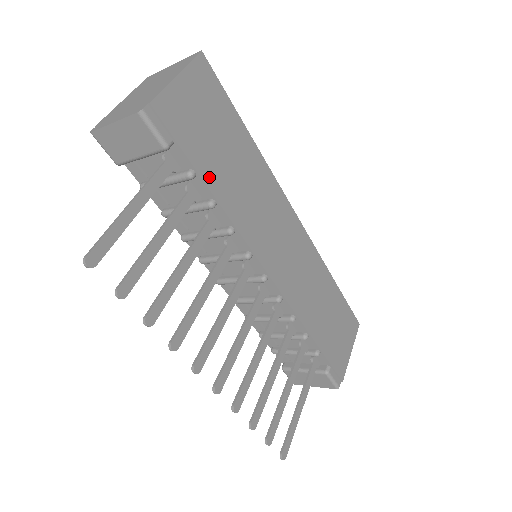
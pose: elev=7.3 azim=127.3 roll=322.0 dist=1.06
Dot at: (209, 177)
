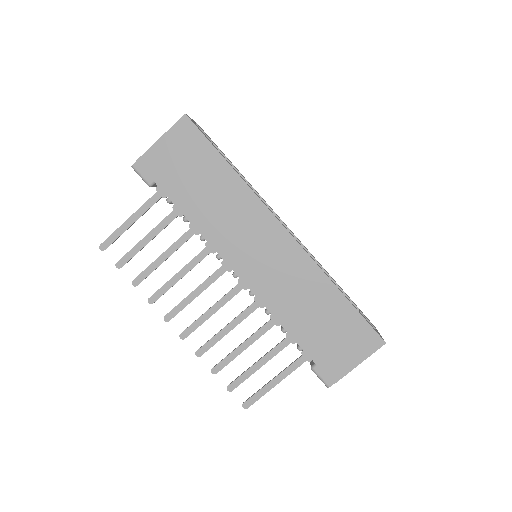
Dot at: (181, 202)
